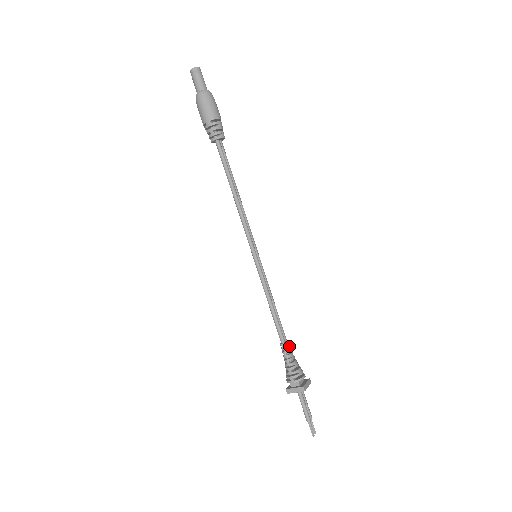
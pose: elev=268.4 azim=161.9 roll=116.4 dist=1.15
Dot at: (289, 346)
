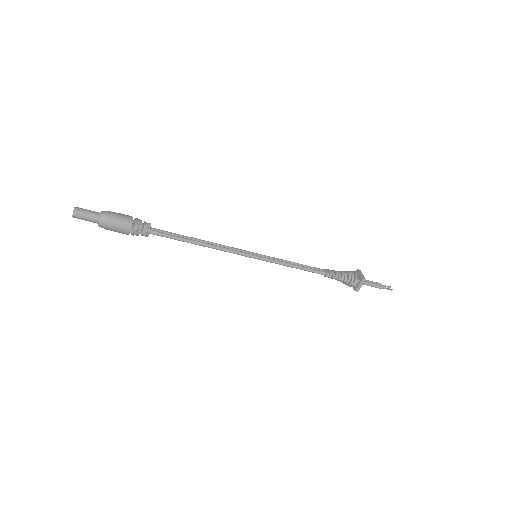
Dot at: (330, 271)
